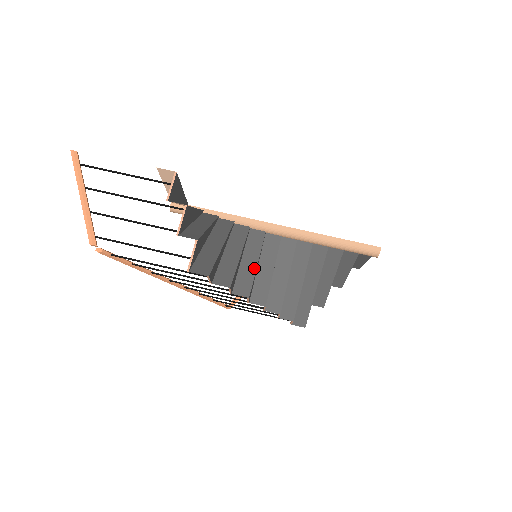
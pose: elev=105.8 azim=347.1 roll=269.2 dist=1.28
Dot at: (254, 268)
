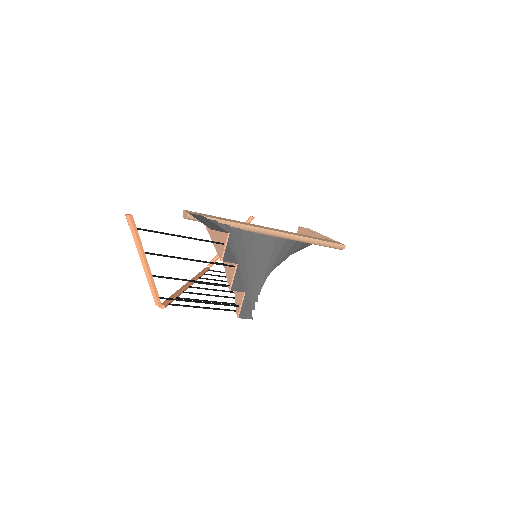
Dot at: (259, 274)
